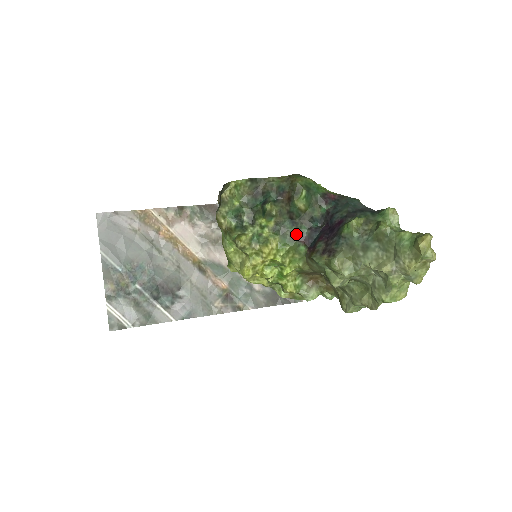
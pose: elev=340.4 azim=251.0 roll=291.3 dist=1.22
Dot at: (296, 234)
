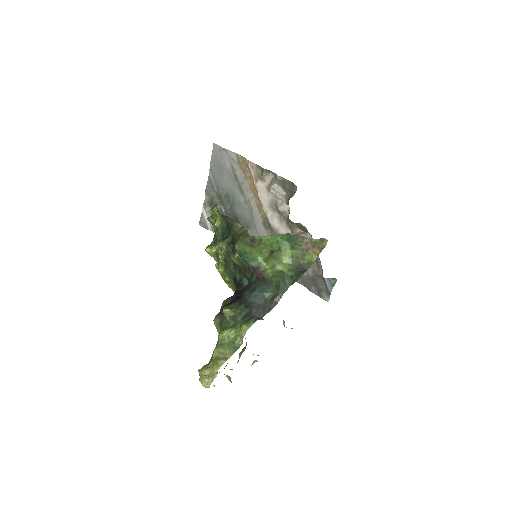
Dot at: (233, 276)
